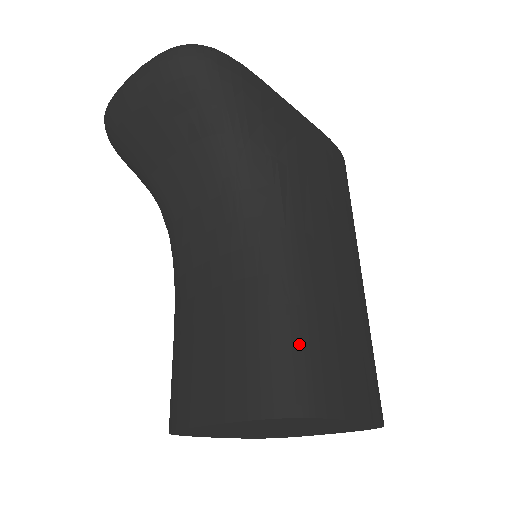
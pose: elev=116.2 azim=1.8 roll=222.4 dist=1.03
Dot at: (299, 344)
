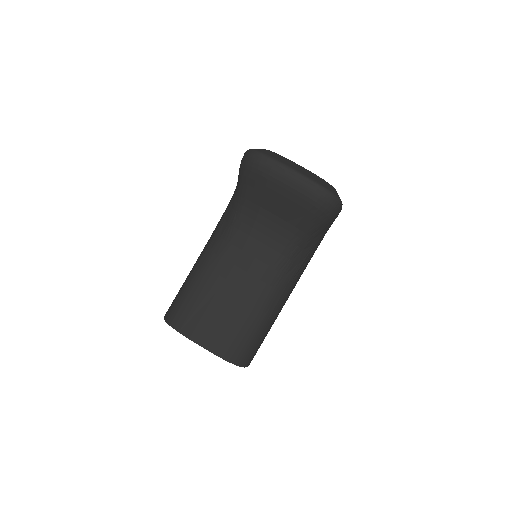
Dot at: (259, 339)
